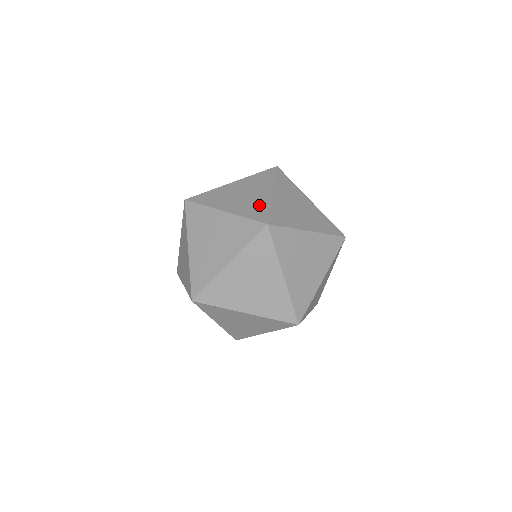
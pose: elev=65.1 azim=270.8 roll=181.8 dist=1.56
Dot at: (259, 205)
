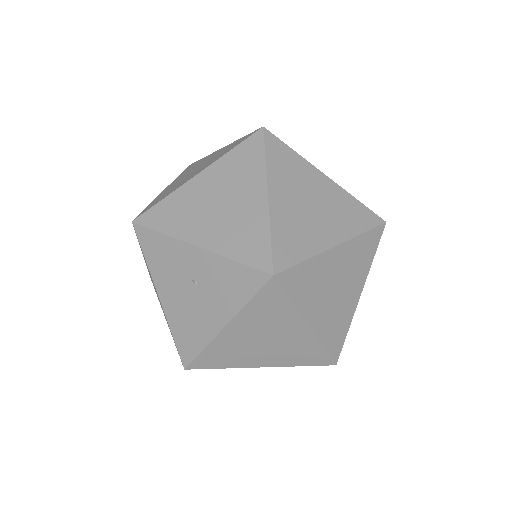
Dot at: occluded
